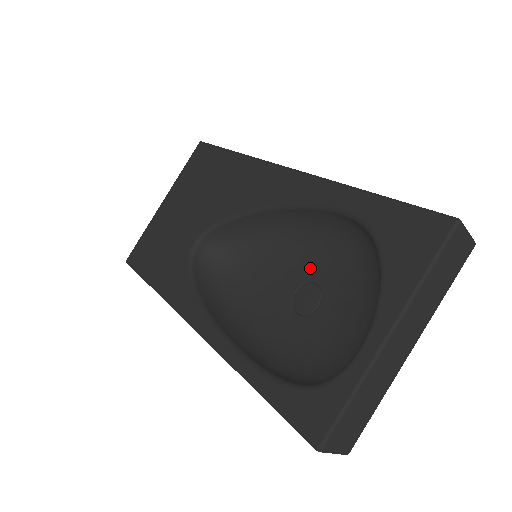
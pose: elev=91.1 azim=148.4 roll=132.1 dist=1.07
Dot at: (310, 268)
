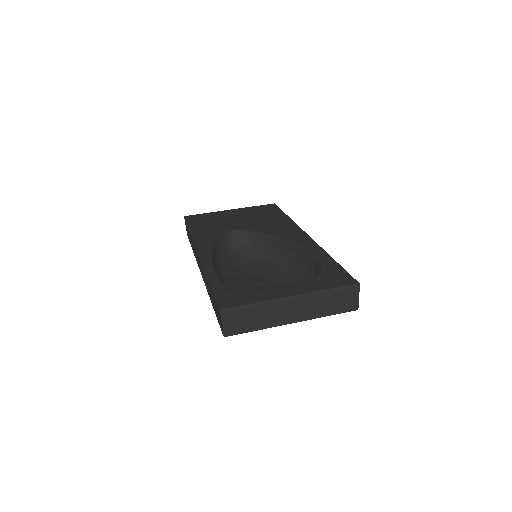
Dot at: (276, 281)
